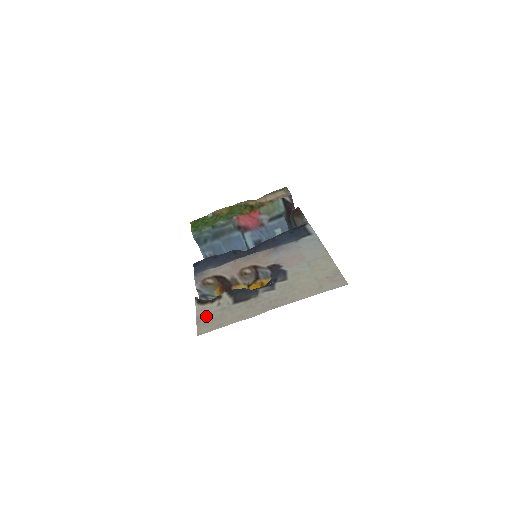
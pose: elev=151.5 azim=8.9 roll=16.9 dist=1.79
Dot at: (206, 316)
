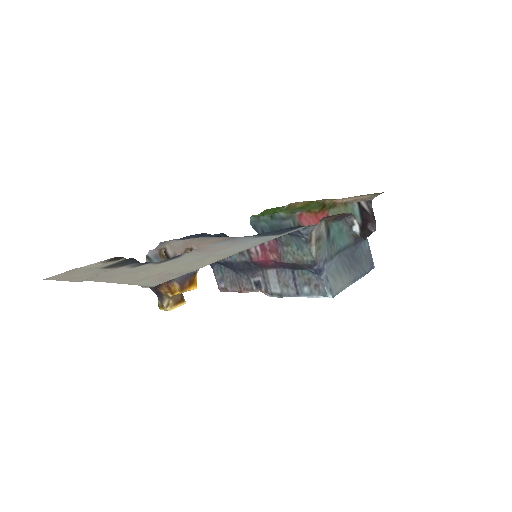
Dot at: (78, 269)
